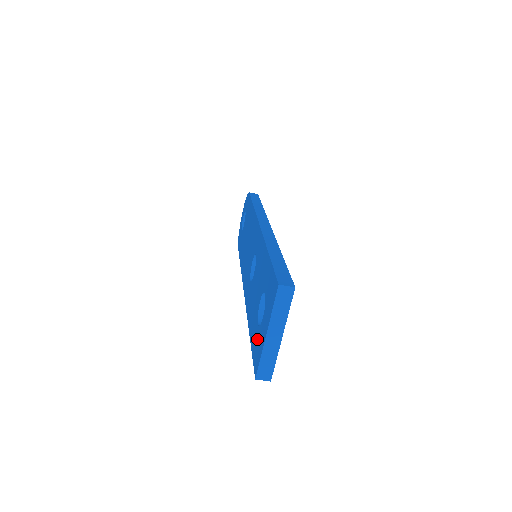
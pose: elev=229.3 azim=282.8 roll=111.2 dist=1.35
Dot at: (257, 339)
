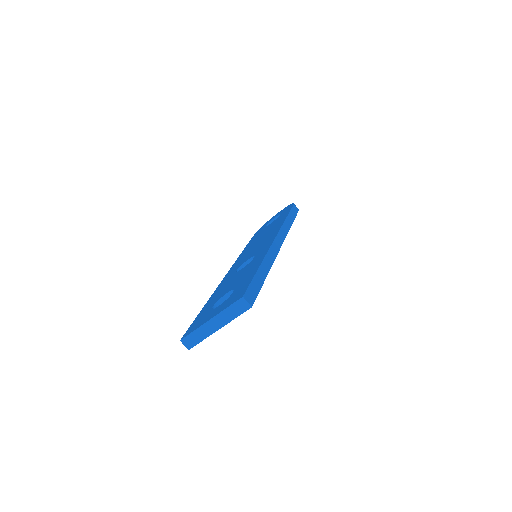
Dot at: (204, 316)
